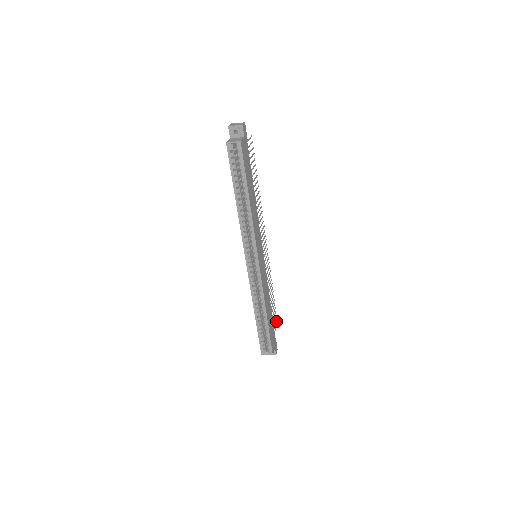
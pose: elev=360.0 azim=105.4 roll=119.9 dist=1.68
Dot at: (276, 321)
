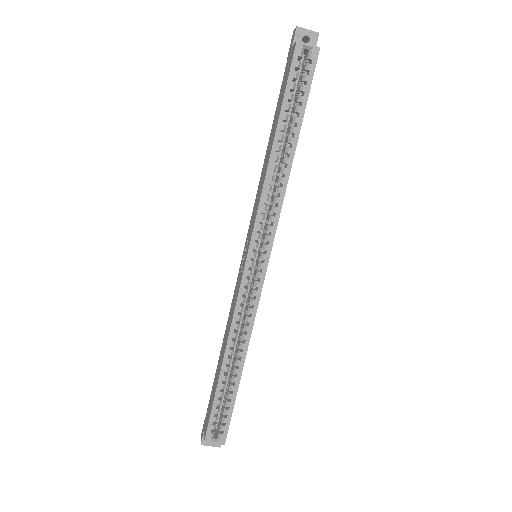
Dot at: occluded
